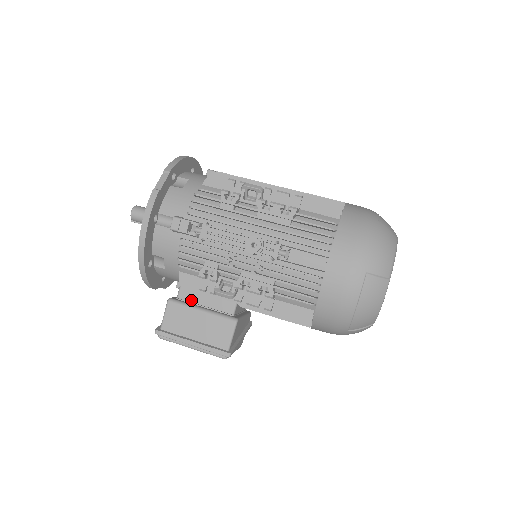
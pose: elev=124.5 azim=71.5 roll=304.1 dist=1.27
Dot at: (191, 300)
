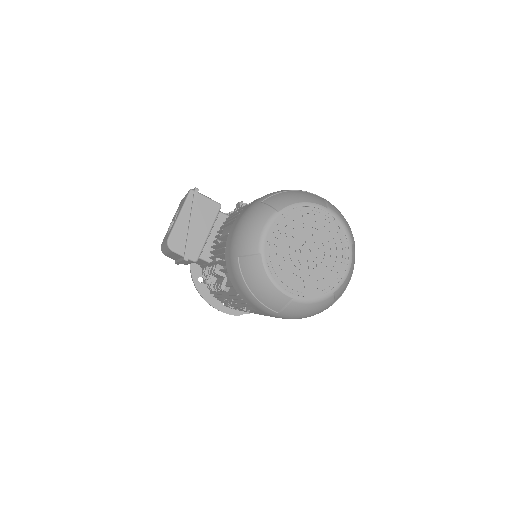
Dot at: occluded
